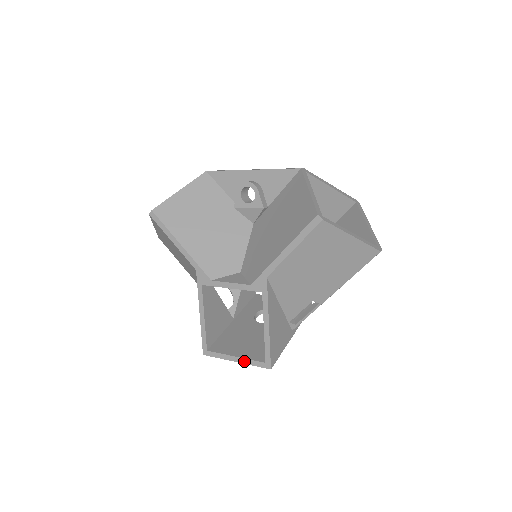
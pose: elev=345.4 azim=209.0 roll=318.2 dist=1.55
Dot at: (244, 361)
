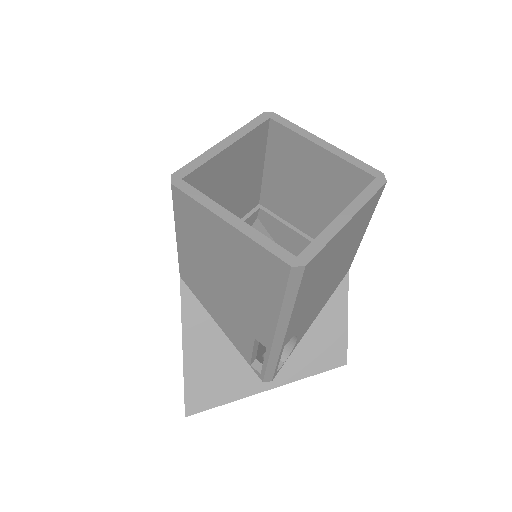
Dot at: occluded
